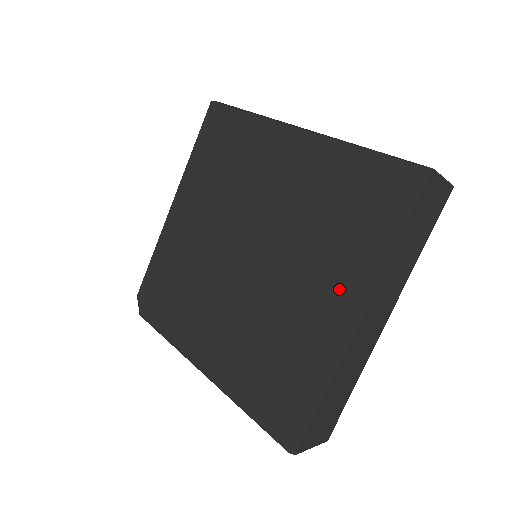
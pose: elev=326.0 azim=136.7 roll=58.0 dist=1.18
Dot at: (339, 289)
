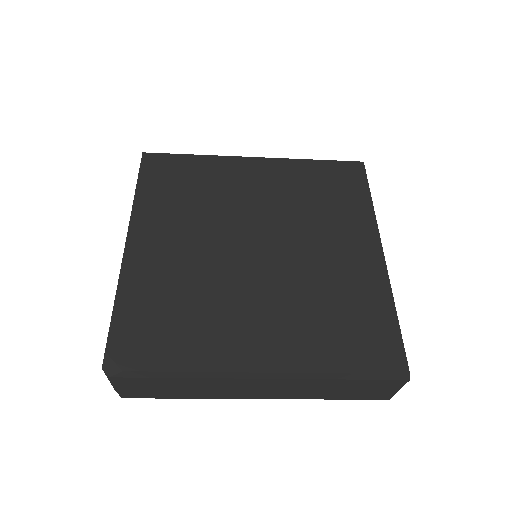
Dot at: (359, 237)
